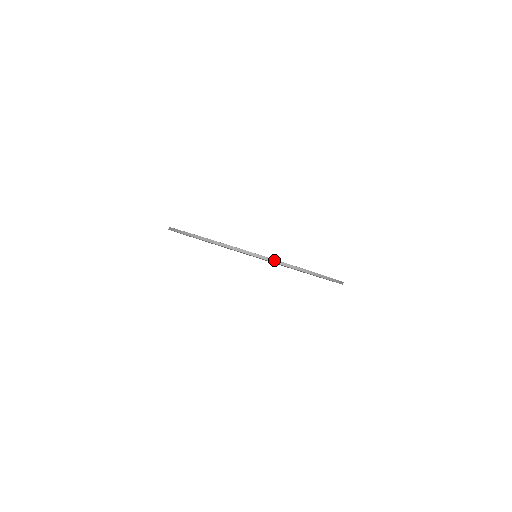
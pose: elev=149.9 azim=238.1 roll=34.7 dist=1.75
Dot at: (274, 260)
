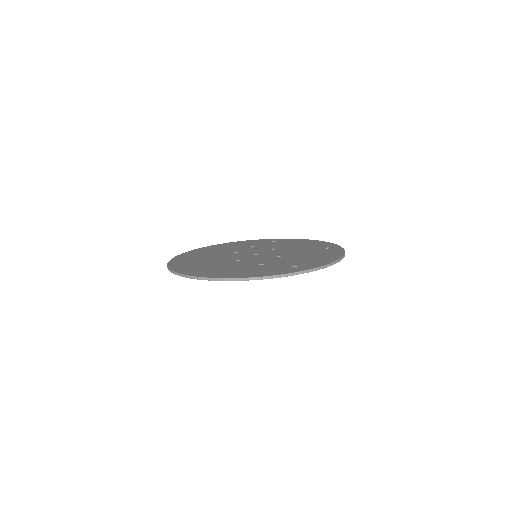
Dot at: (325, 266)
